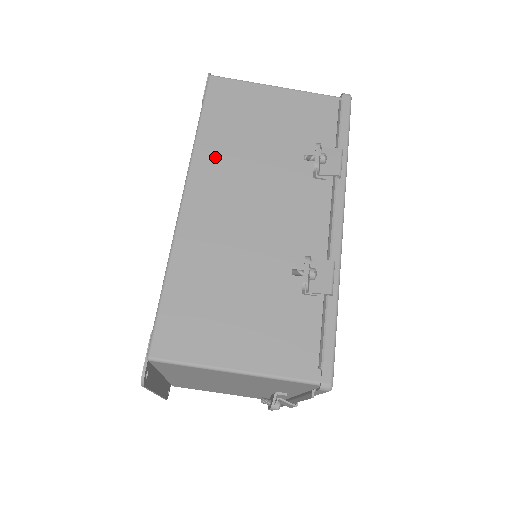
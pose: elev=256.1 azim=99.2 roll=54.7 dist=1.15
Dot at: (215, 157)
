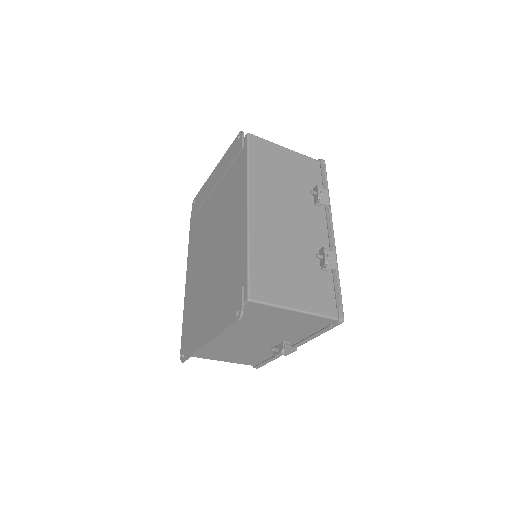
Dot at: (261, 184)
